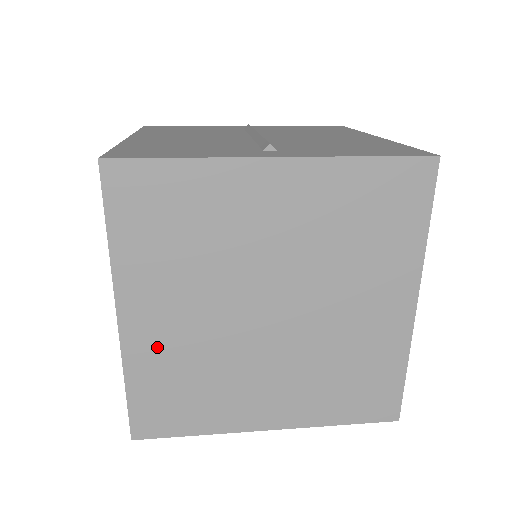
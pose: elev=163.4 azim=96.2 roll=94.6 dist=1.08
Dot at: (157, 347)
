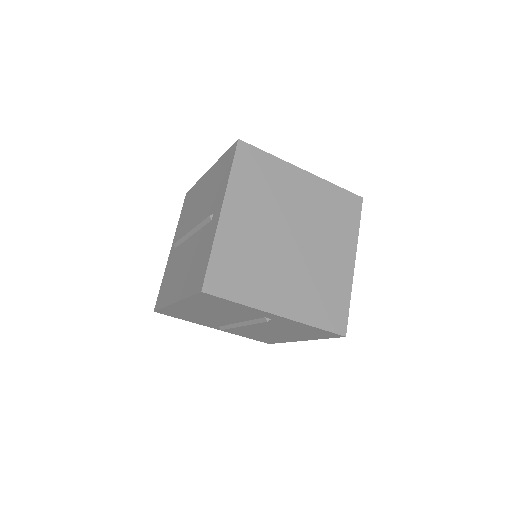
Dot at: (235, 235)
